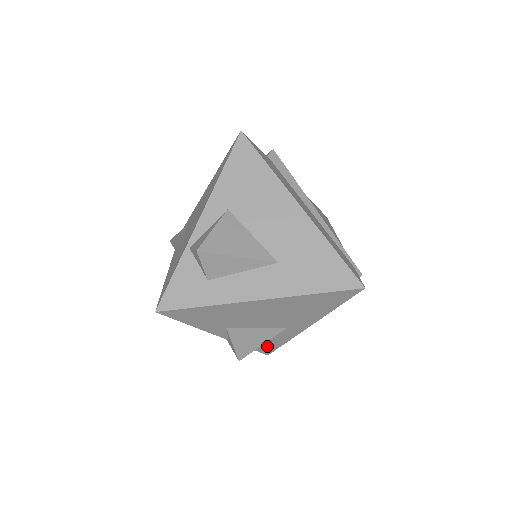
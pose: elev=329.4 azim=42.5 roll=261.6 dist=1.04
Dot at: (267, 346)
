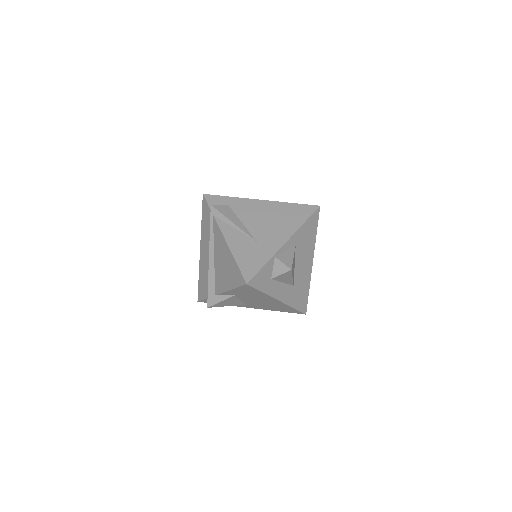
Dot at: occluded
